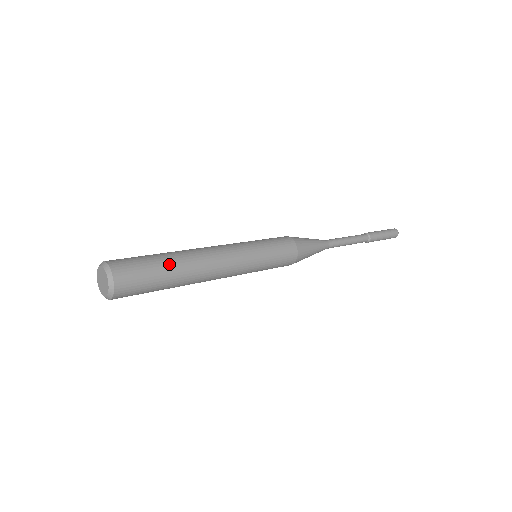
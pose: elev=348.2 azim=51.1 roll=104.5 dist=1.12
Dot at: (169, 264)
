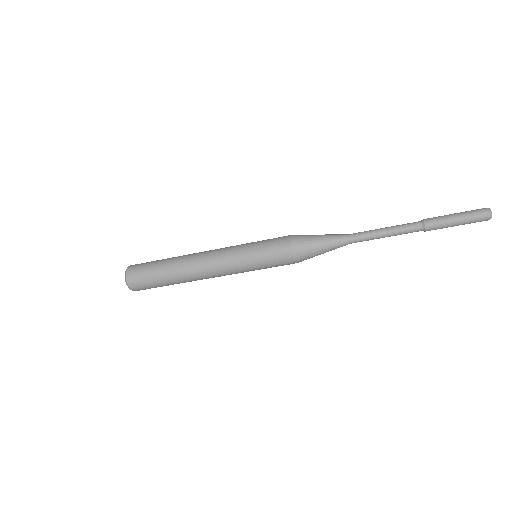
Dot at: (165, 262)
